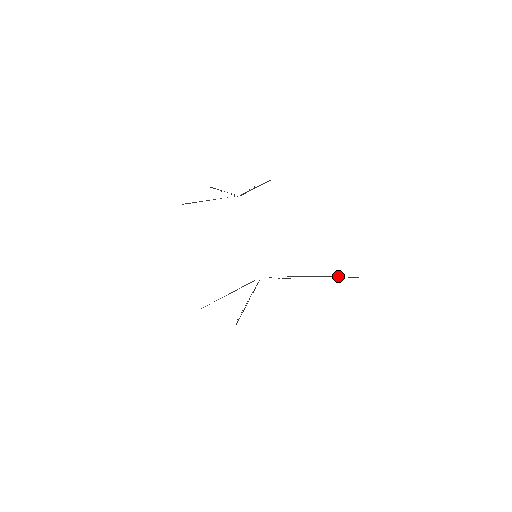
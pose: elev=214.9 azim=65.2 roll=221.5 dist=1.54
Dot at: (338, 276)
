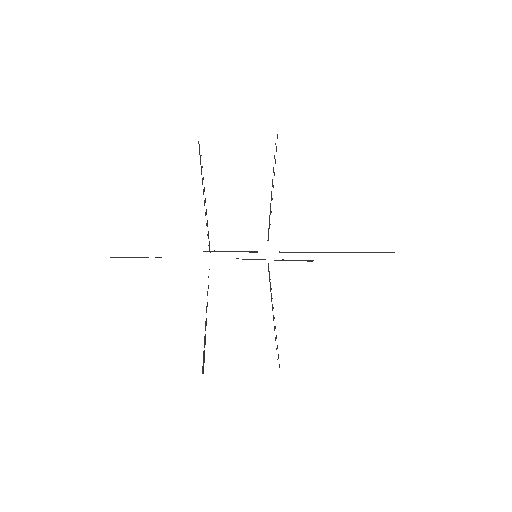
Dot at: (375, 252)
